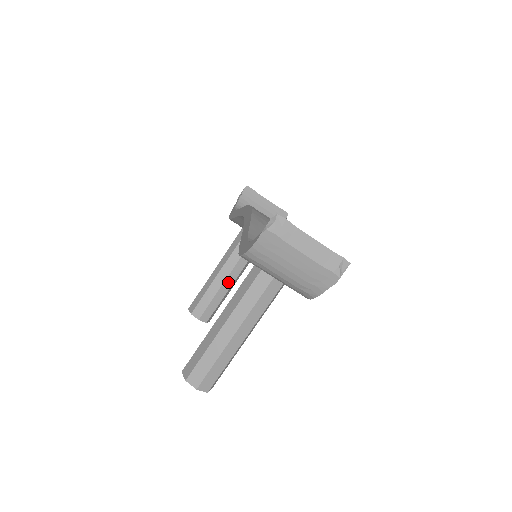
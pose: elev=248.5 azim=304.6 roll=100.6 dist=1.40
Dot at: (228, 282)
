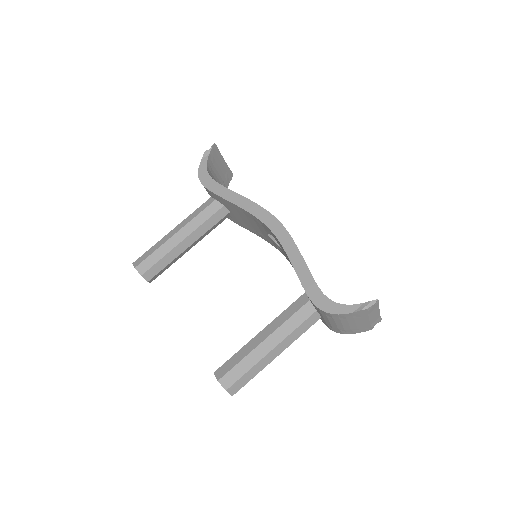
Dot at: (187, 249)
